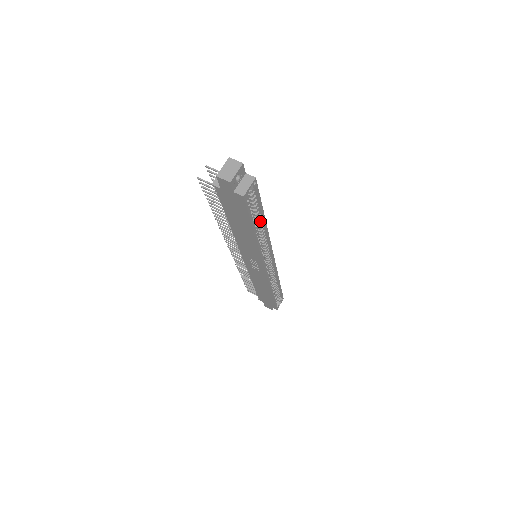
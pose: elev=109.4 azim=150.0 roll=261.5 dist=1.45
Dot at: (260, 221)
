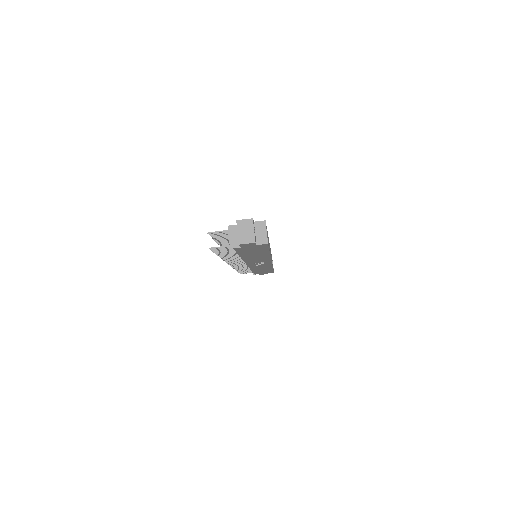
Dot at: occluded
